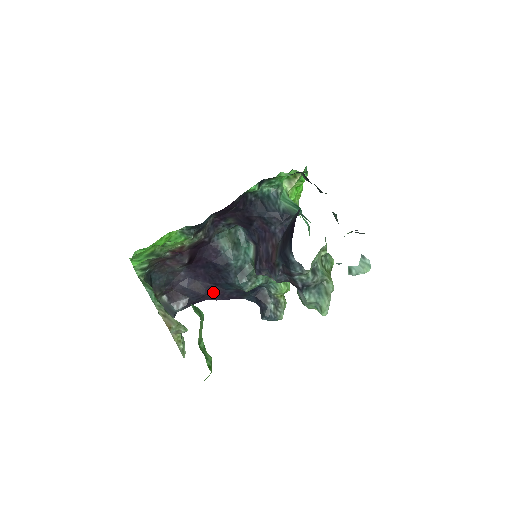
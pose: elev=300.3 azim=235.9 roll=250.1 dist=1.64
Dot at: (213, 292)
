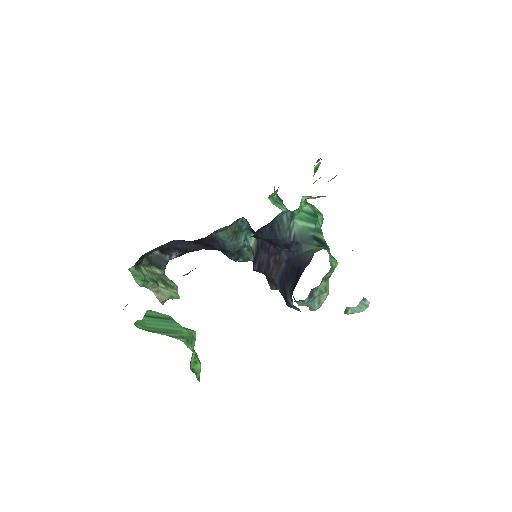
Dot at: (207, 248)
